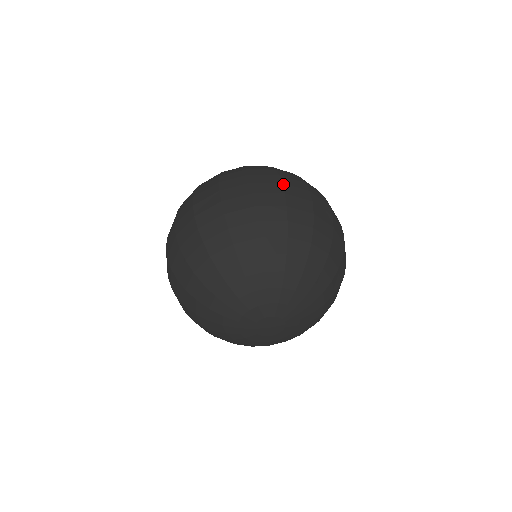
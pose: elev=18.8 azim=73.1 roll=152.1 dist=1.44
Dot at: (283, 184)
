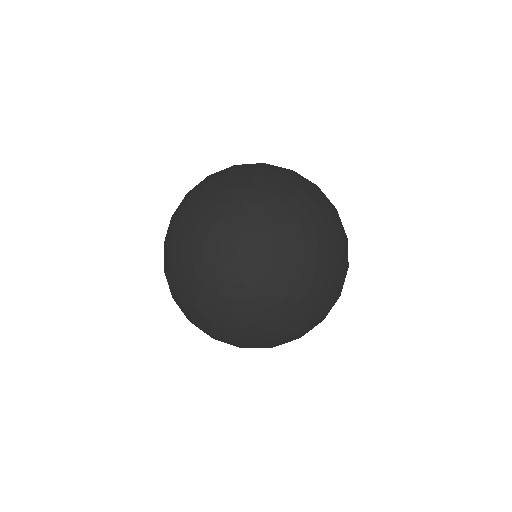
Dot at: occluded
